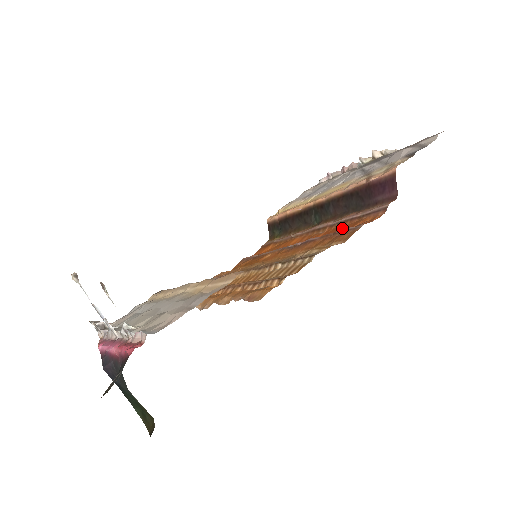
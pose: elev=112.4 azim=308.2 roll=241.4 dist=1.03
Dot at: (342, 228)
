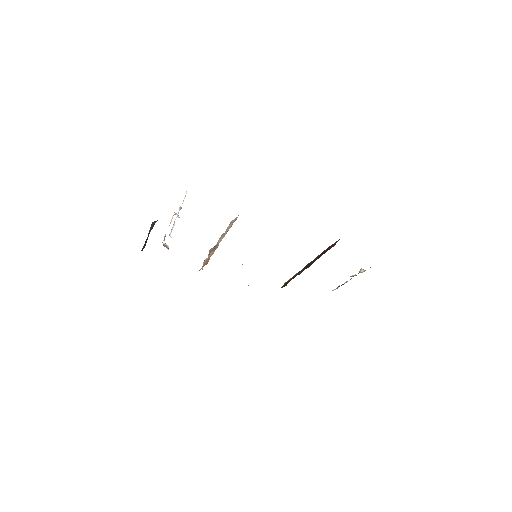
Dot at: occluded
